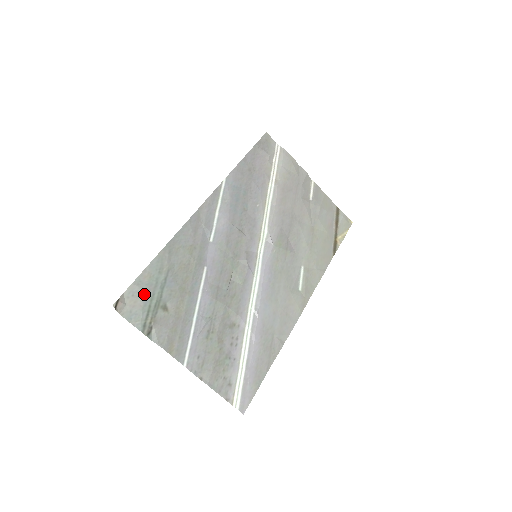
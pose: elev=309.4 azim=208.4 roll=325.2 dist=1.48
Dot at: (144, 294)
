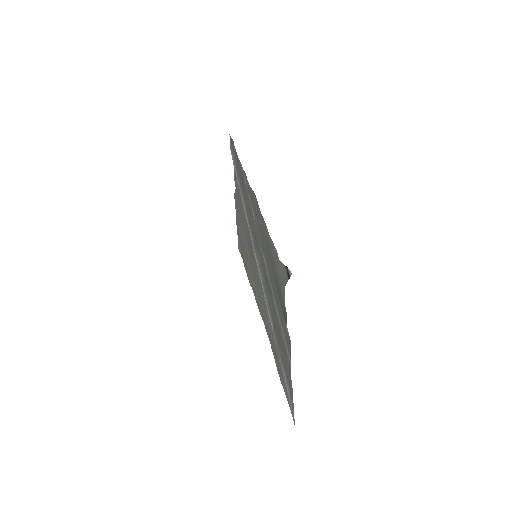
Dot at: (277, 268)
